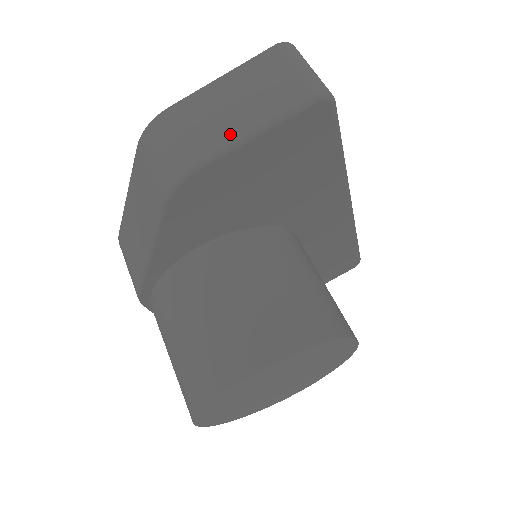
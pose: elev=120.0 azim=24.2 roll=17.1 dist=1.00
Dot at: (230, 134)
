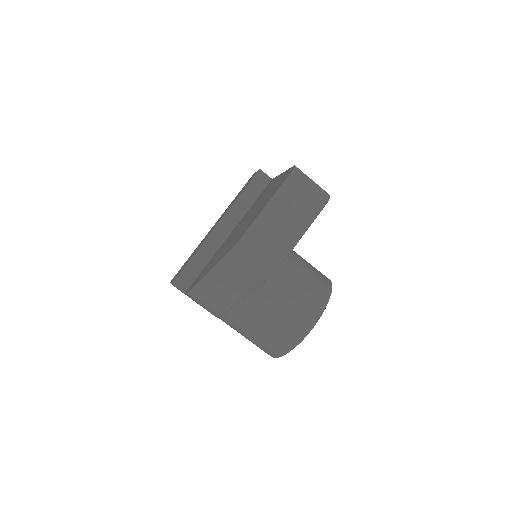
Dot at: (294, 235)
